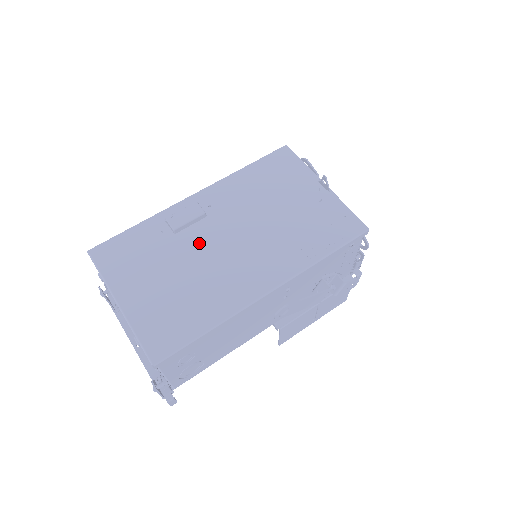
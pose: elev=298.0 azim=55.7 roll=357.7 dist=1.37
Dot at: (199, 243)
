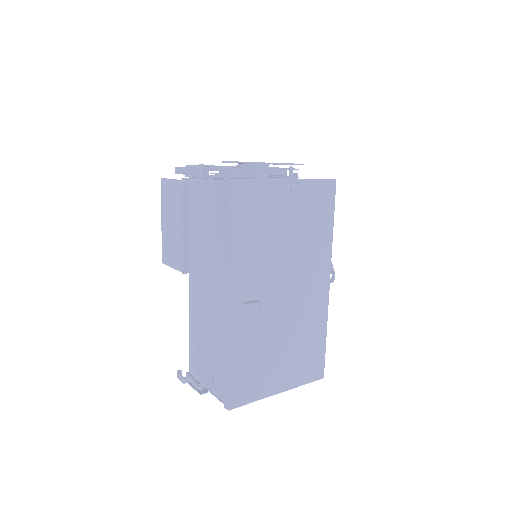
Dot at: (274, 317)
